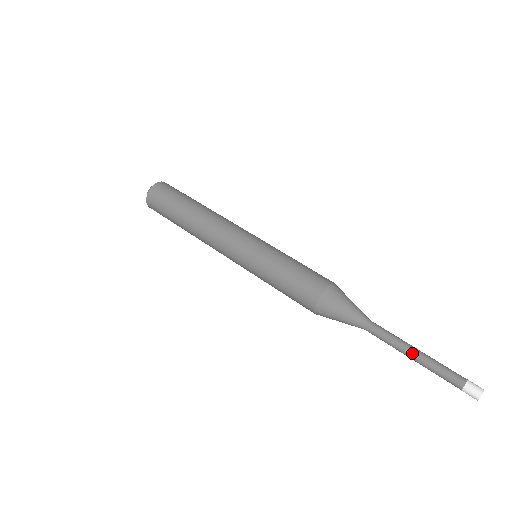
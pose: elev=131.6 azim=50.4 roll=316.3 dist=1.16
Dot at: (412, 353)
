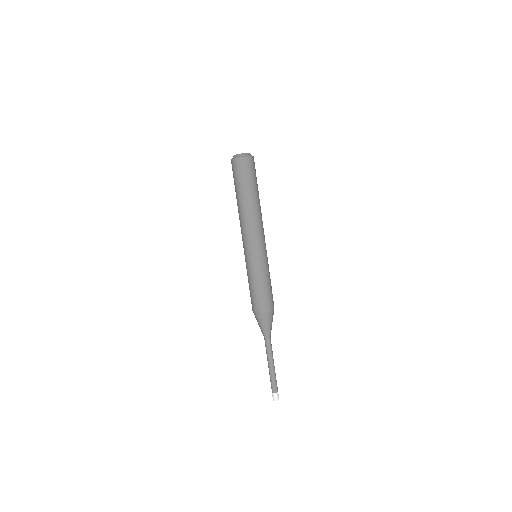
Dot at: (268, 365)
